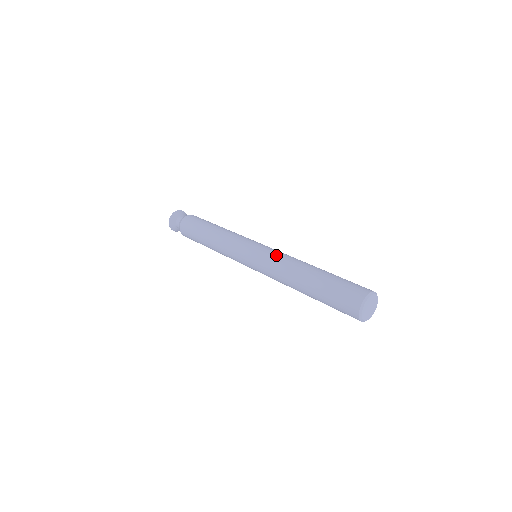
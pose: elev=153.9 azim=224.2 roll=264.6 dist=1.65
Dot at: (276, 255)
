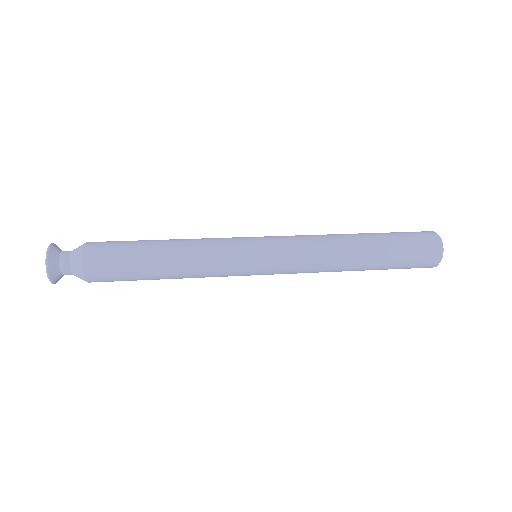
Dot at: occluded
